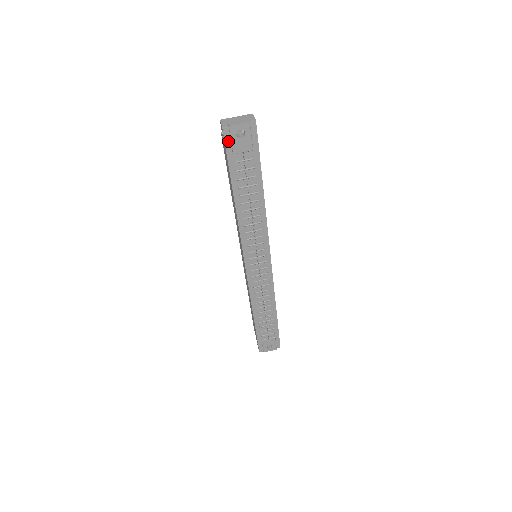
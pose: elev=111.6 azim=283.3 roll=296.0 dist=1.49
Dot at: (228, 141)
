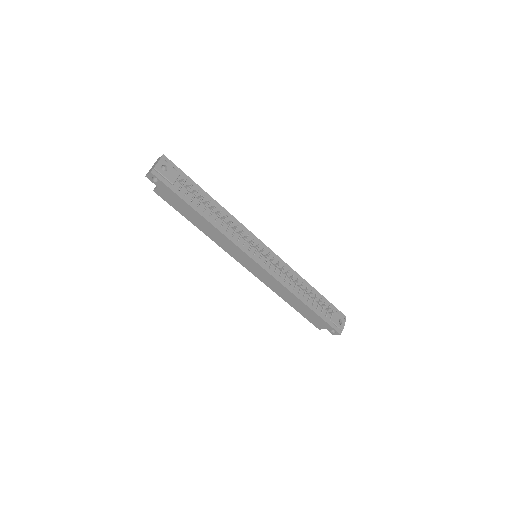
Dot at: (162, 179)
